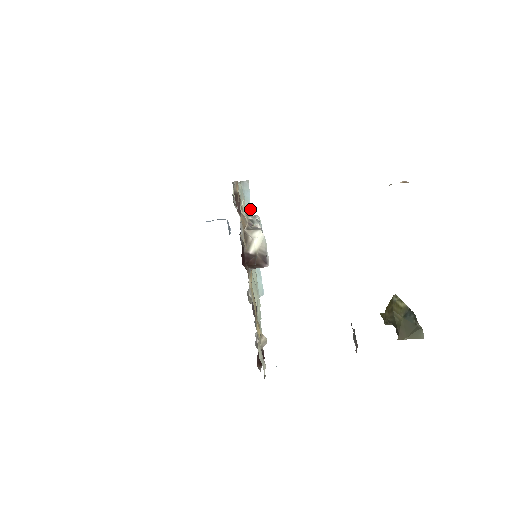
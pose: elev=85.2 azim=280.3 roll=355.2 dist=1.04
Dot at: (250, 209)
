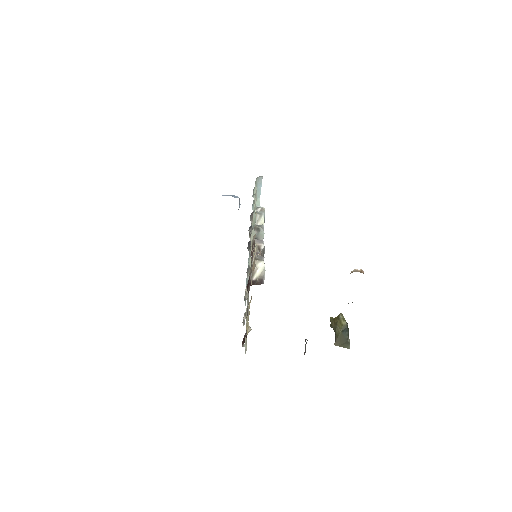
Dot at: (259, 197)
